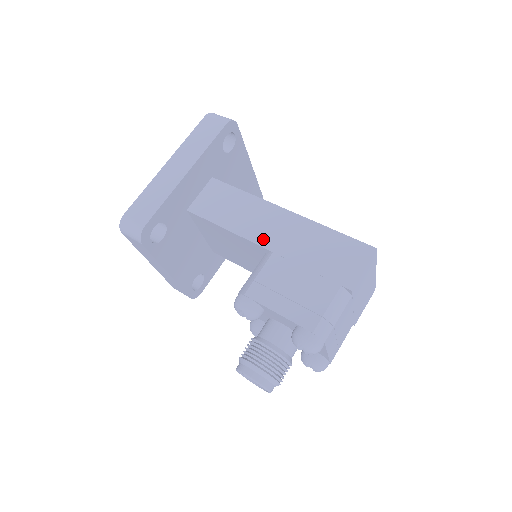
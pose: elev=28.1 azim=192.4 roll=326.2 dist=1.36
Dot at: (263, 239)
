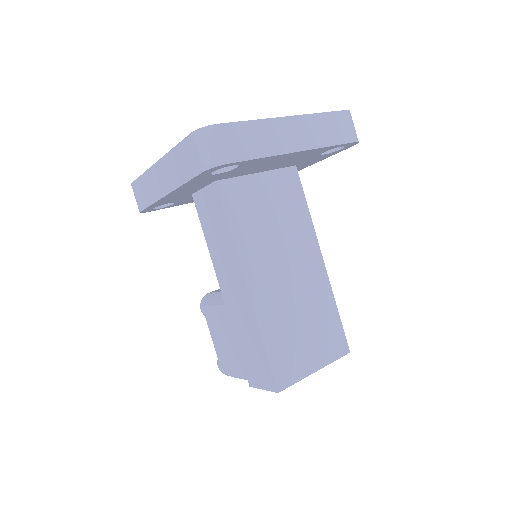
Dot at: (224, 288)
